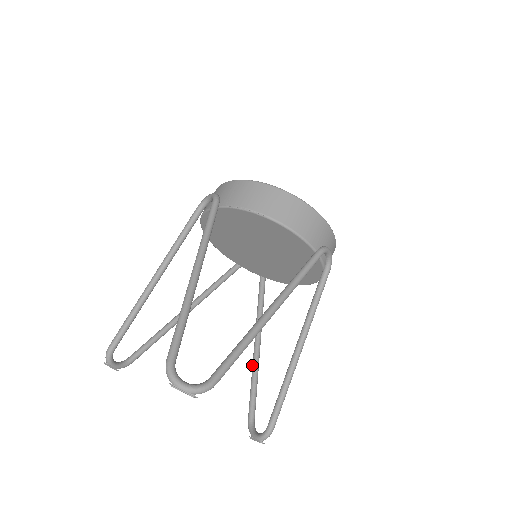
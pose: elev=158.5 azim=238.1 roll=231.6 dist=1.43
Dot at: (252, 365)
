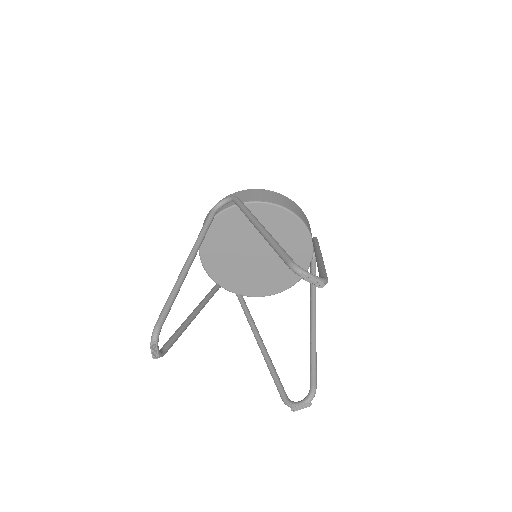
Dot at: (264, 357)
